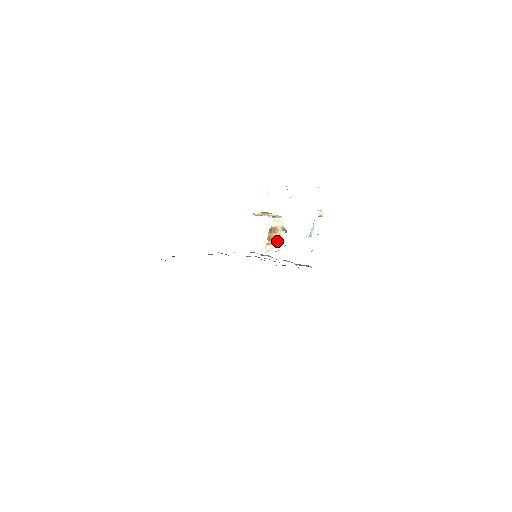
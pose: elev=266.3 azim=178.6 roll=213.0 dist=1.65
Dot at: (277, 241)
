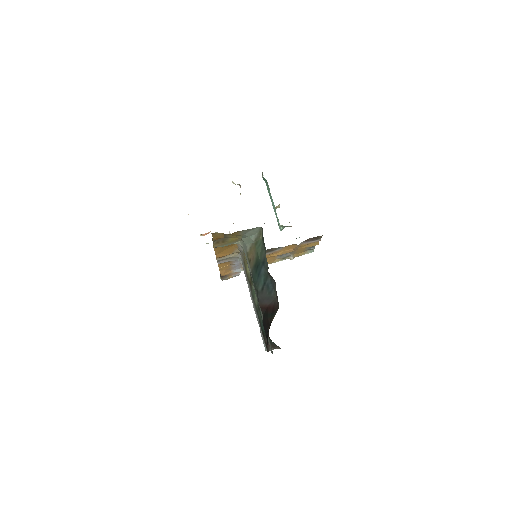
Dot at: occluded
